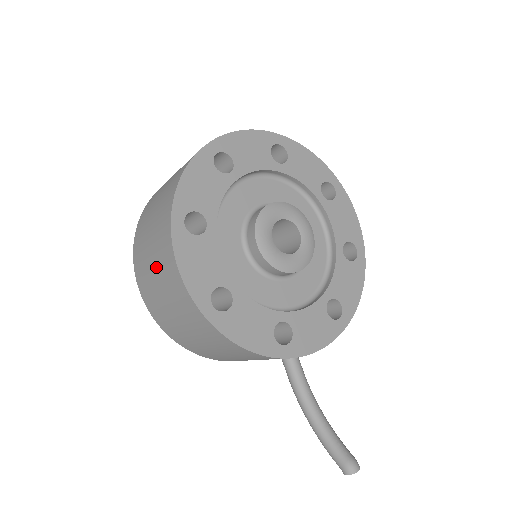
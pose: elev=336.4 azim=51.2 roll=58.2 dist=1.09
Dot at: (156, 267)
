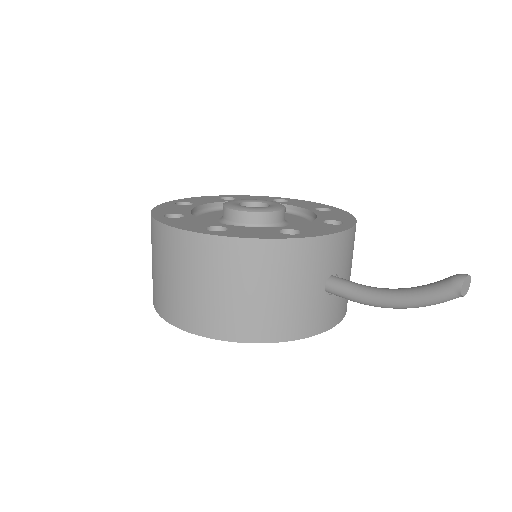
Dot at: (164, 266)
